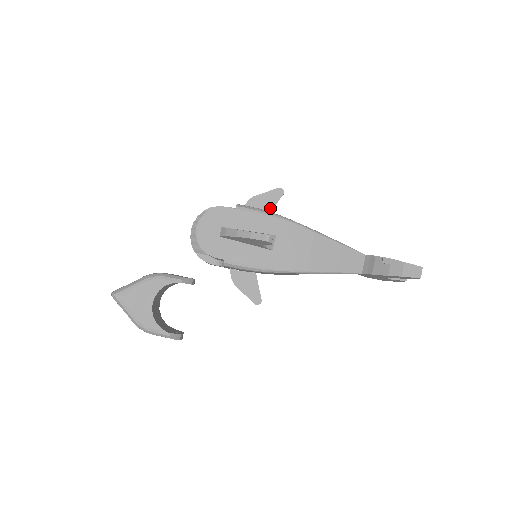
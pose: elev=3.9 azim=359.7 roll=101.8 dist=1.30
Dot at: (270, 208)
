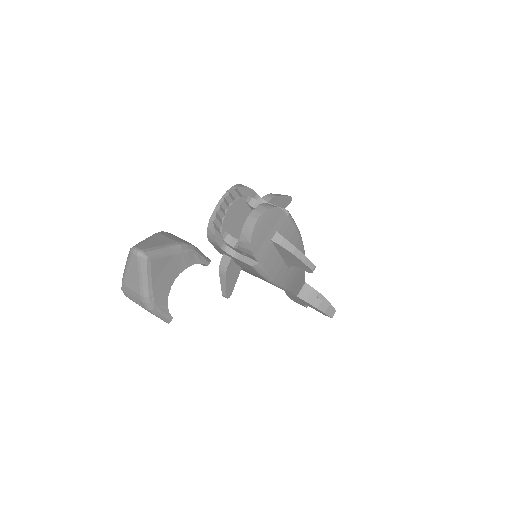
Dot at: occluded
